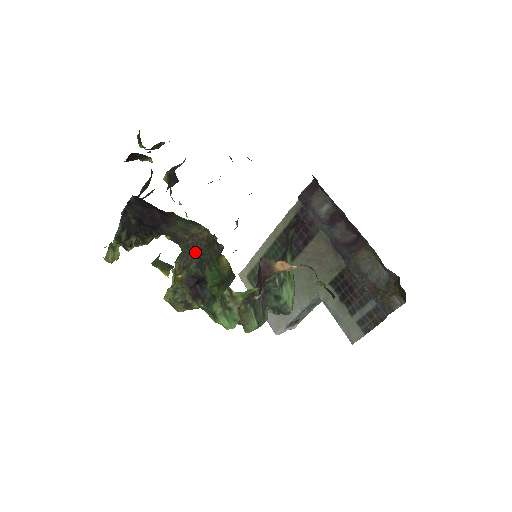
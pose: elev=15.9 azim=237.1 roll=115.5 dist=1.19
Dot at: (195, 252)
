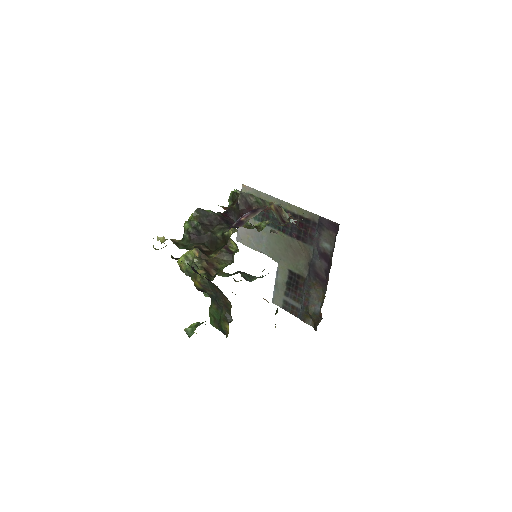
Dot at: (215, 293)
